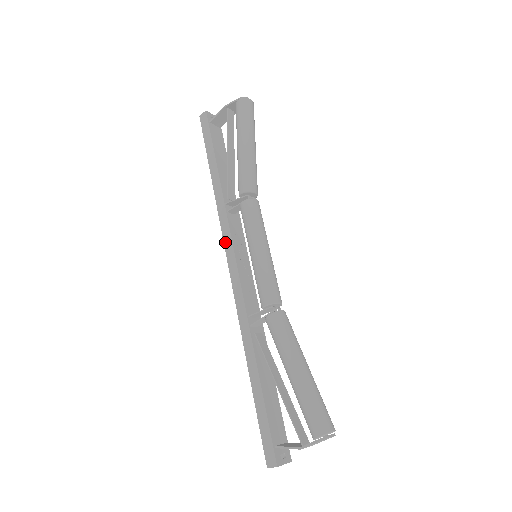
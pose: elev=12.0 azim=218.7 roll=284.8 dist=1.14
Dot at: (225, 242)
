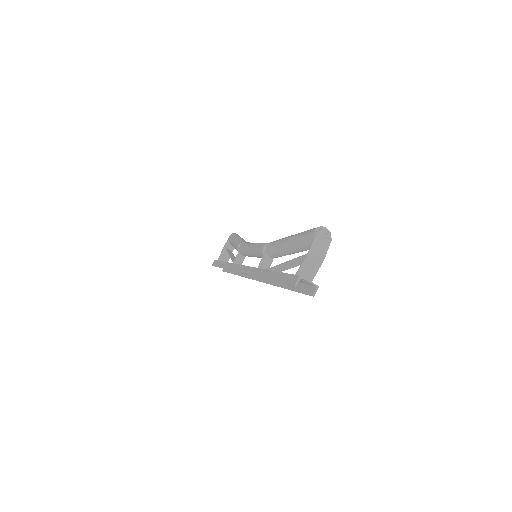
Dot at: (236, 270)
